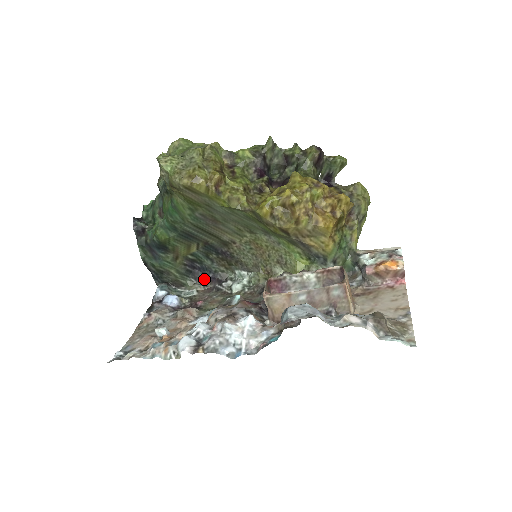
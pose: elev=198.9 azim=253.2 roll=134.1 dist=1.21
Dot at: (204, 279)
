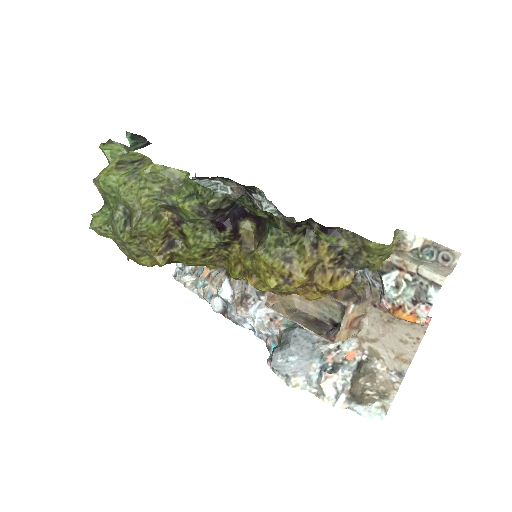
Dot at: (233, 181)
